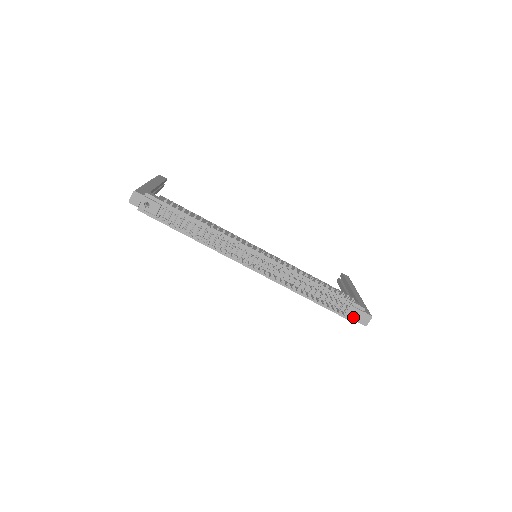
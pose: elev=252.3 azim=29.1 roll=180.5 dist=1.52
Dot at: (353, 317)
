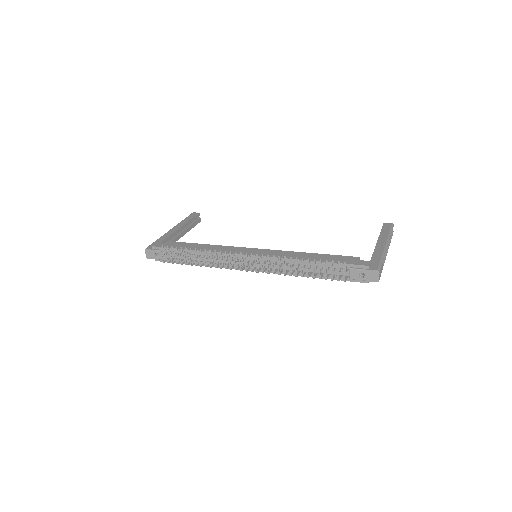
Dot at: (360, 278)
